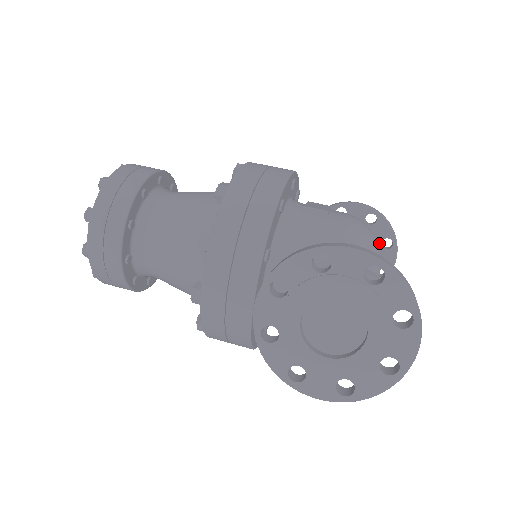
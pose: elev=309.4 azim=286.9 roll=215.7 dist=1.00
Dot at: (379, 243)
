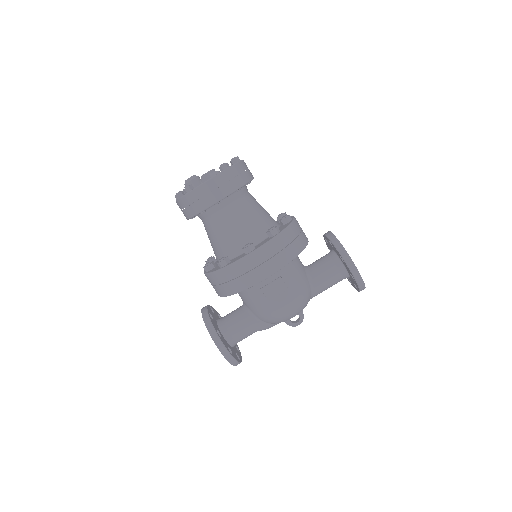
Dot at: (353, 282)
